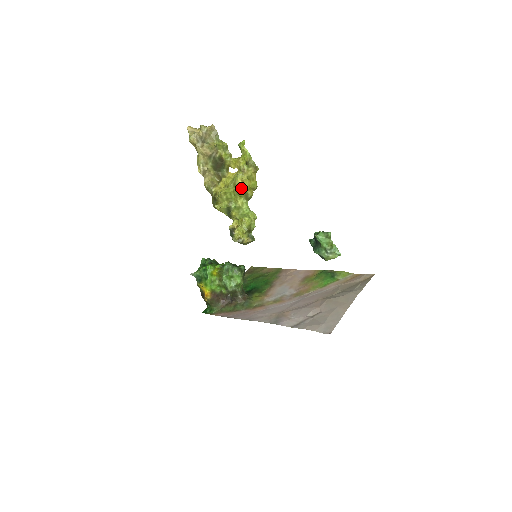
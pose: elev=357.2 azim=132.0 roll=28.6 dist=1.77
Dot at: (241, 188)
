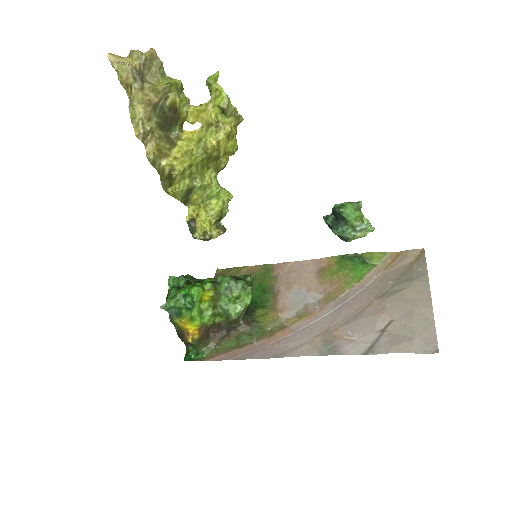
Dot at: (214, 154)
